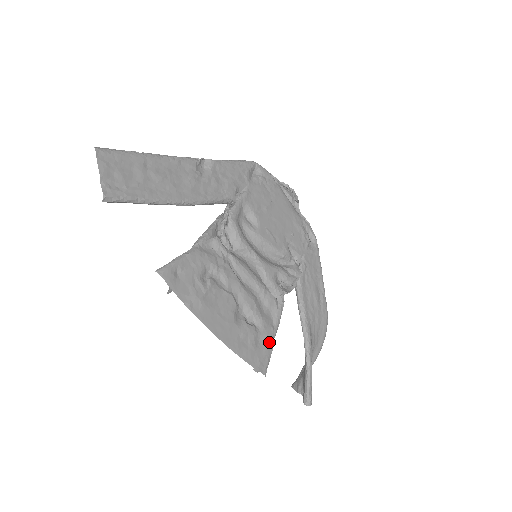
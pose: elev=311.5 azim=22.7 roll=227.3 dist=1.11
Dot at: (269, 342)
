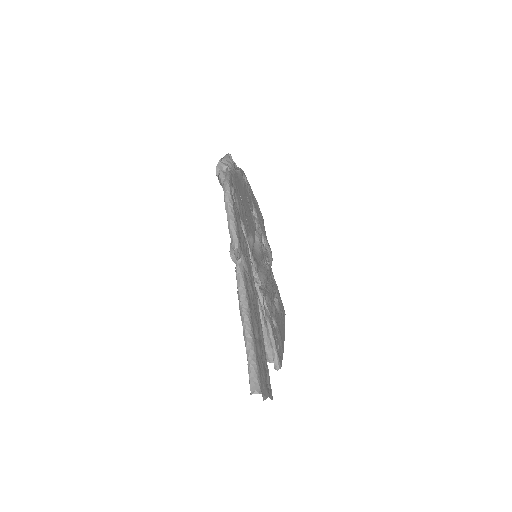
Dot at: (278, 292)
